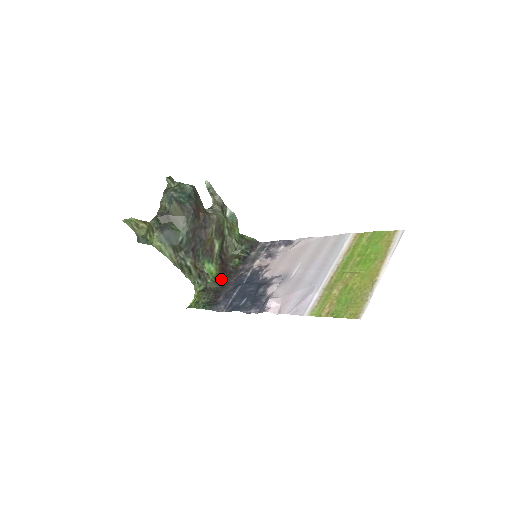
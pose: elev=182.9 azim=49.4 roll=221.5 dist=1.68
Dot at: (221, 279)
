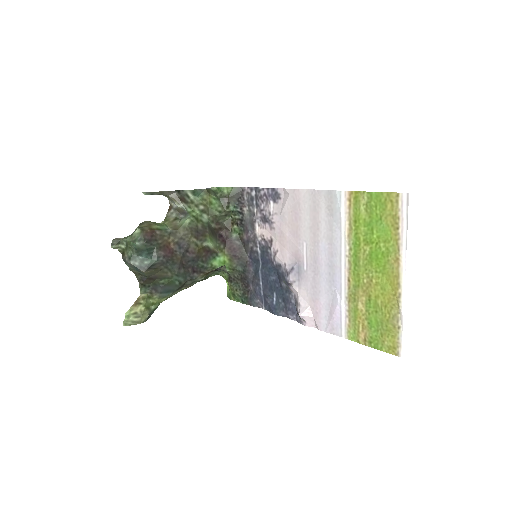
Dot at: (237, 263)
